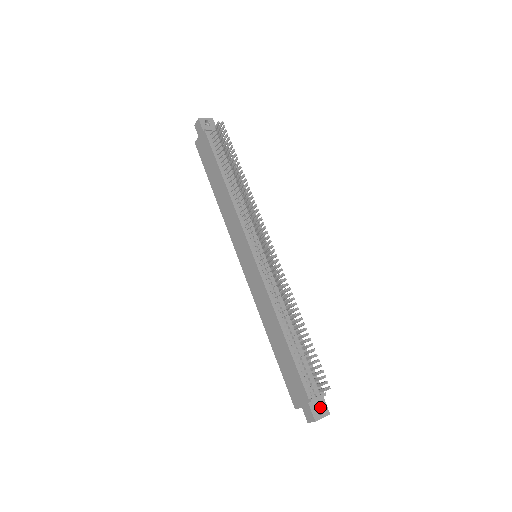
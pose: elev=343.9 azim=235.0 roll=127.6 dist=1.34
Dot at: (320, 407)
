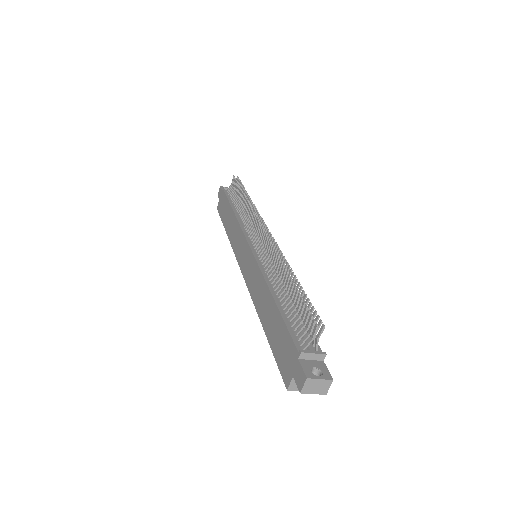
Dot at: (317, 369)
